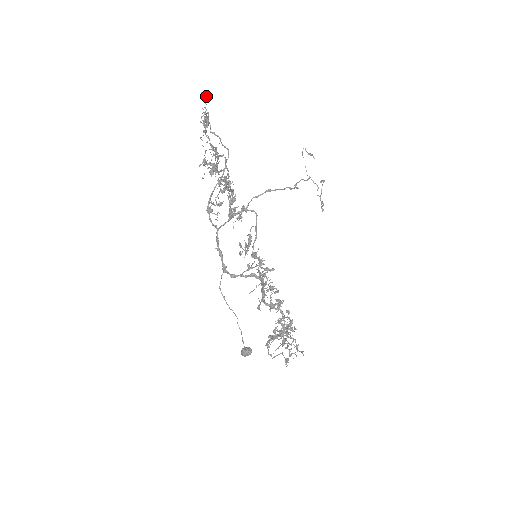
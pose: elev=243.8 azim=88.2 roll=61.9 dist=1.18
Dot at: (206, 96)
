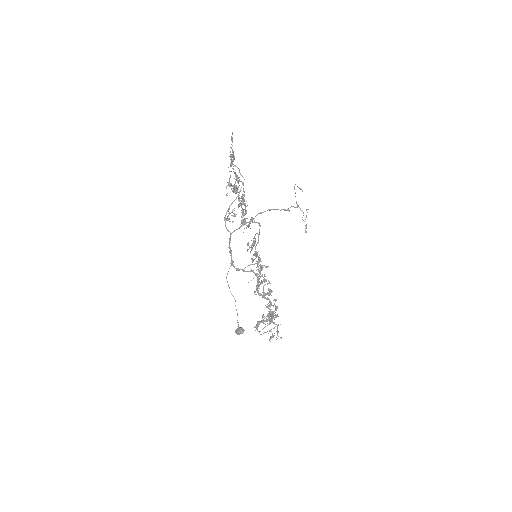
Dot at: occluded
